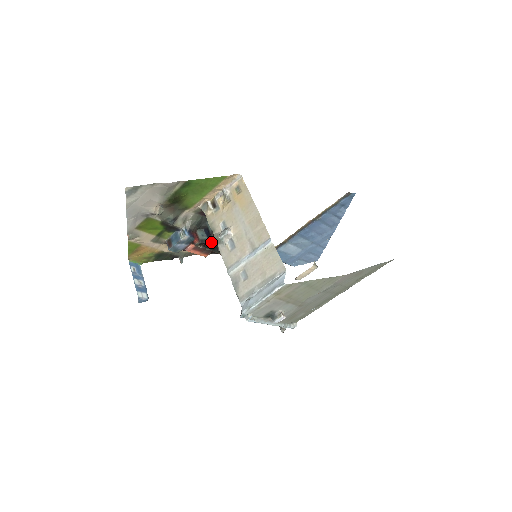
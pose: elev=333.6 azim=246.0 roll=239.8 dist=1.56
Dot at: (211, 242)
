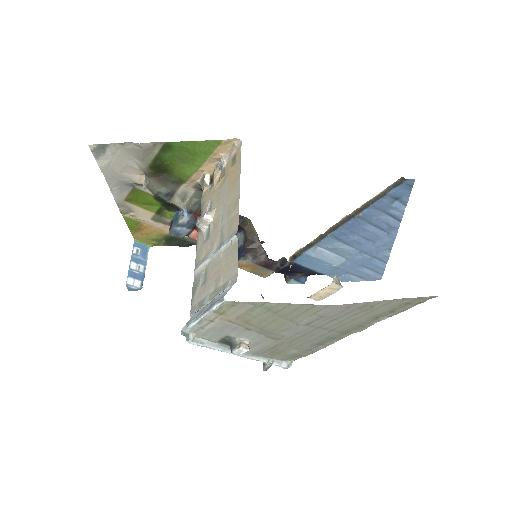
Dot at: occluded
